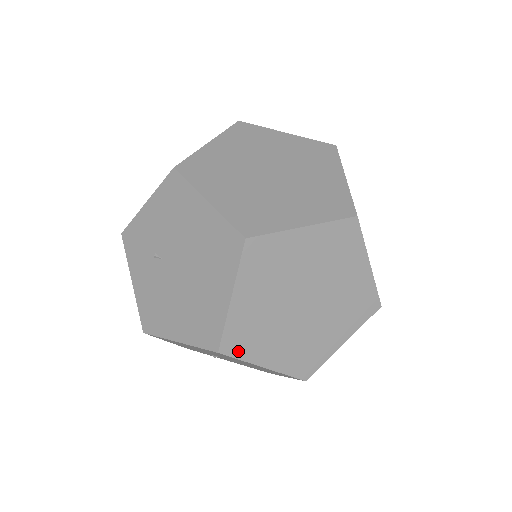
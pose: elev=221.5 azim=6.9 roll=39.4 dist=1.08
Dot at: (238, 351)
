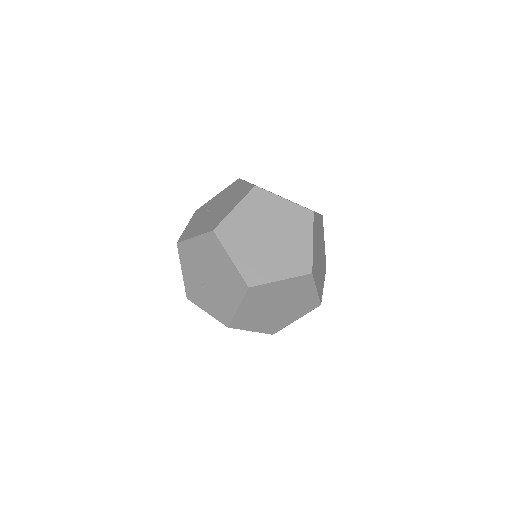
Dot at: (223, 237)
